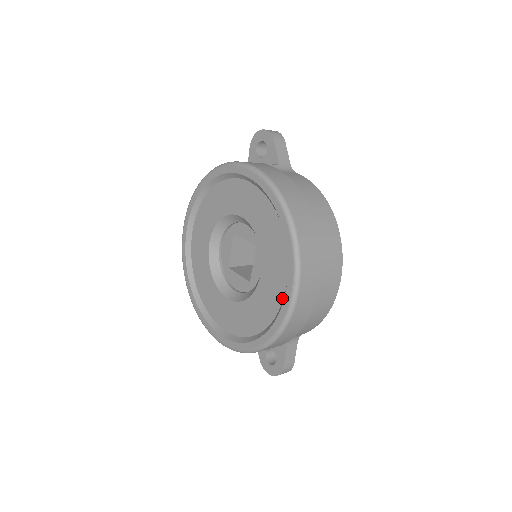
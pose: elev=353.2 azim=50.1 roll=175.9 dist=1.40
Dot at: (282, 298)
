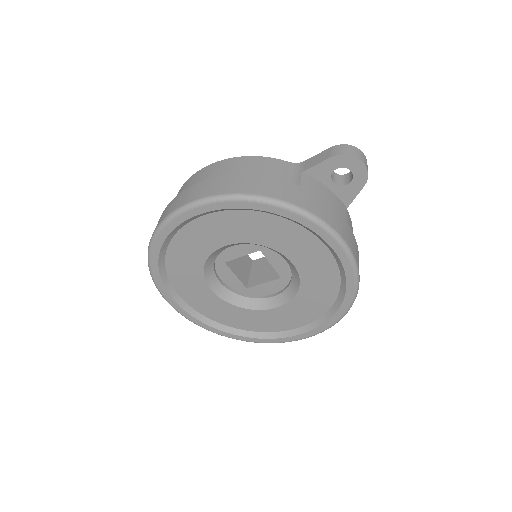
Dot at: (285, 330)
